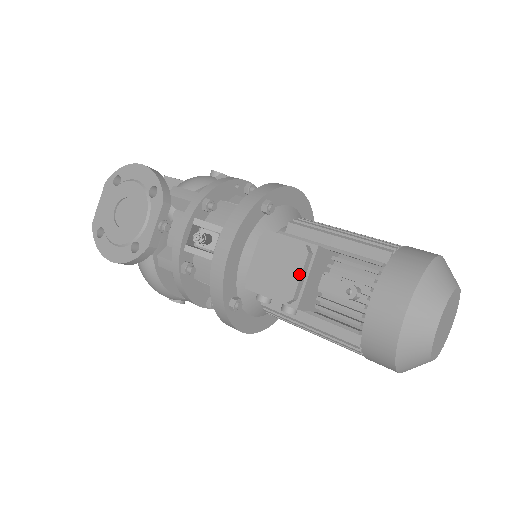
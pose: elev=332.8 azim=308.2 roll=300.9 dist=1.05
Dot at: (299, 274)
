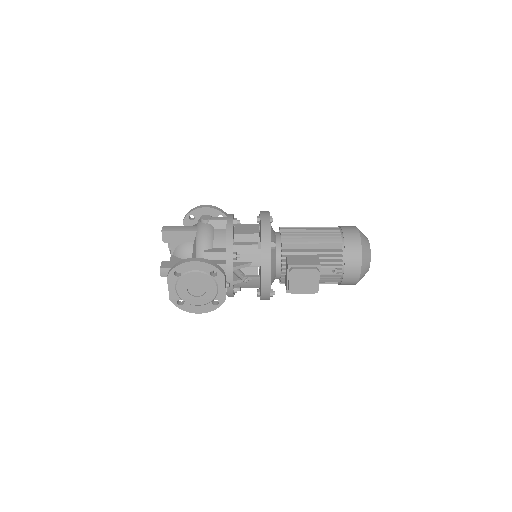
Dot at: (318, 281)
